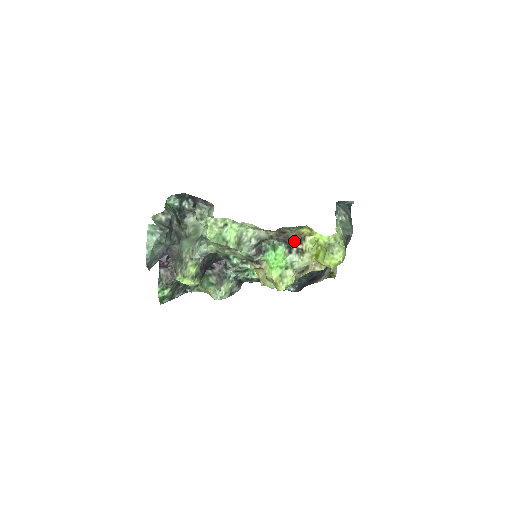
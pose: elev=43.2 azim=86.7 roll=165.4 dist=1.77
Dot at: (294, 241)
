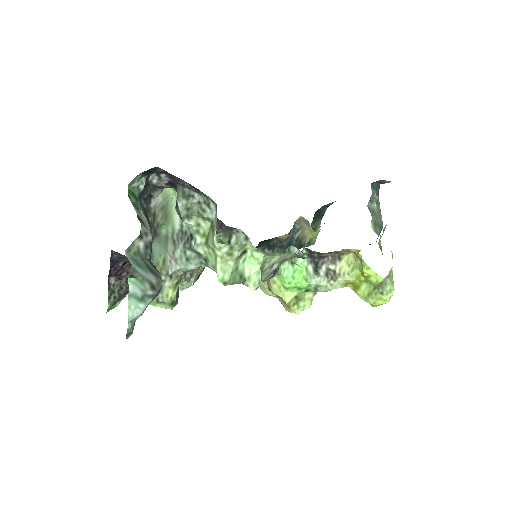
Dot at: (324, 257)
